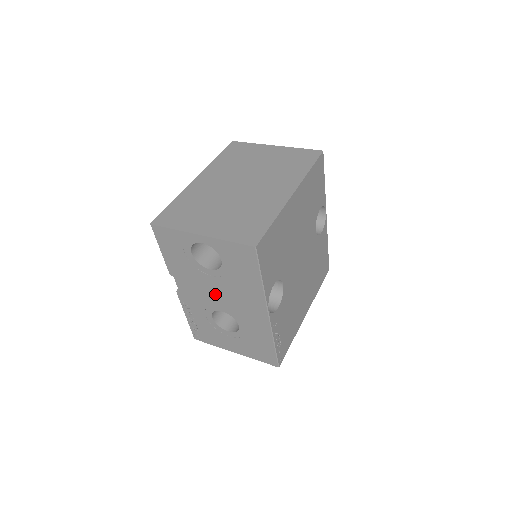
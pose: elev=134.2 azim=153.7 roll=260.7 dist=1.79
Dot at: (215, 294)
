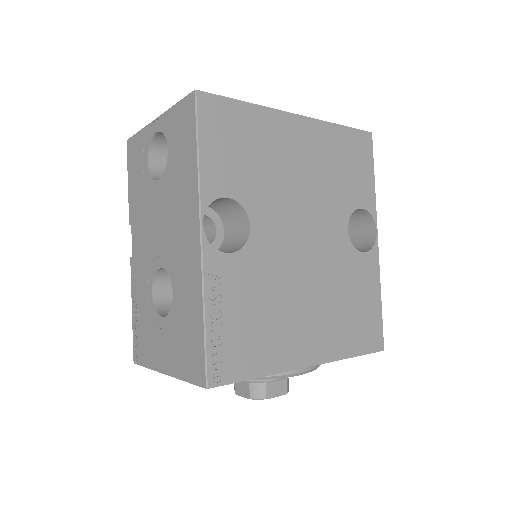
Dot at: (158, 231)
